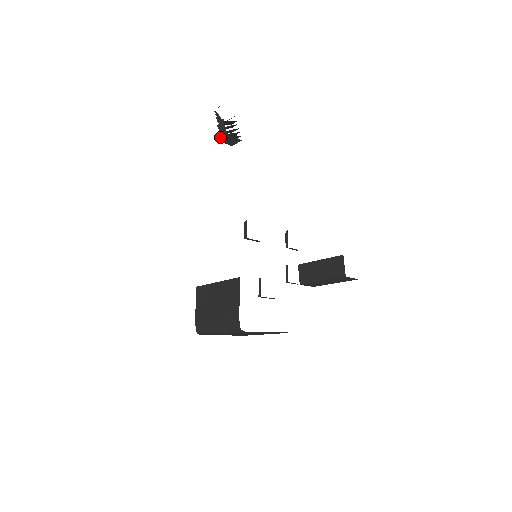
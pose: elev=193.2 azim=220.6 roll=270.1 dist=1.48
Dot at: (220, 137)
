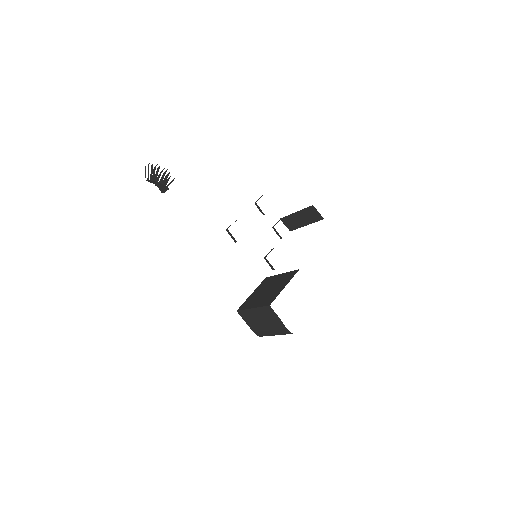
Dot at: (163, 191)
